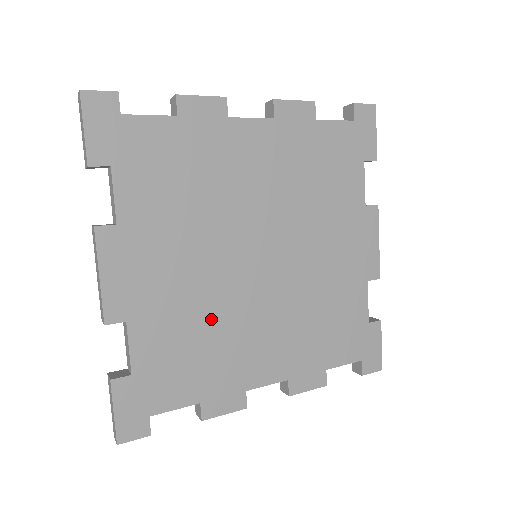
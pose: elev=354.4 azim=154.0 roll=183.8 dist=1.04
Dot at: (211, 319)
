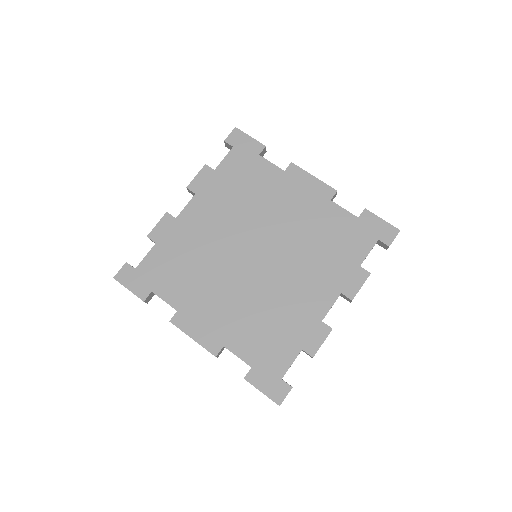
Dot at: (263, 306)
